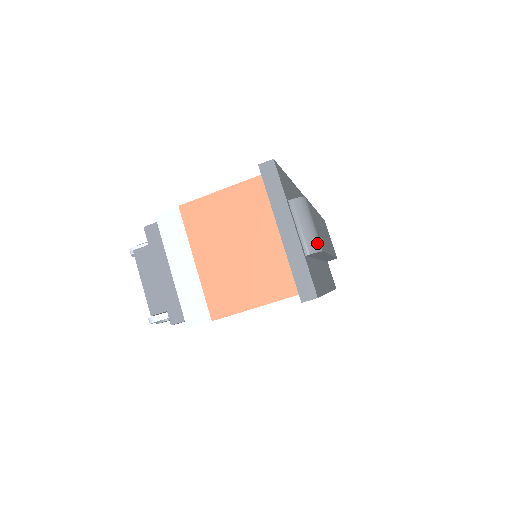
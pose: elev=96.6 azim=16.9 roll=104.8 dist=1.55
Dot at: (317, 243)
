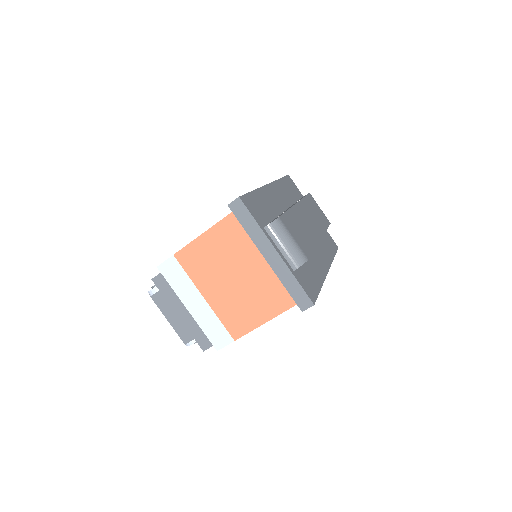
Dot at: (300, 256)
